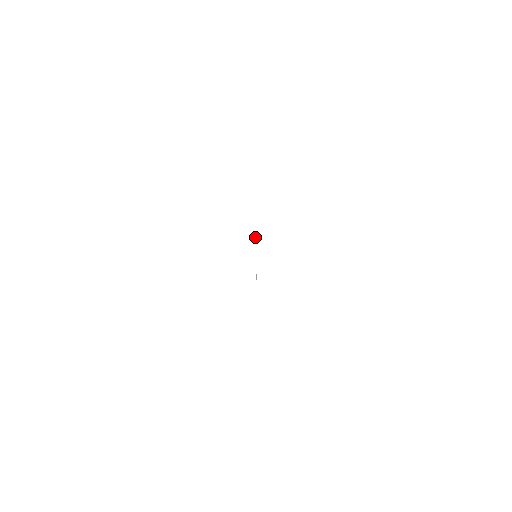
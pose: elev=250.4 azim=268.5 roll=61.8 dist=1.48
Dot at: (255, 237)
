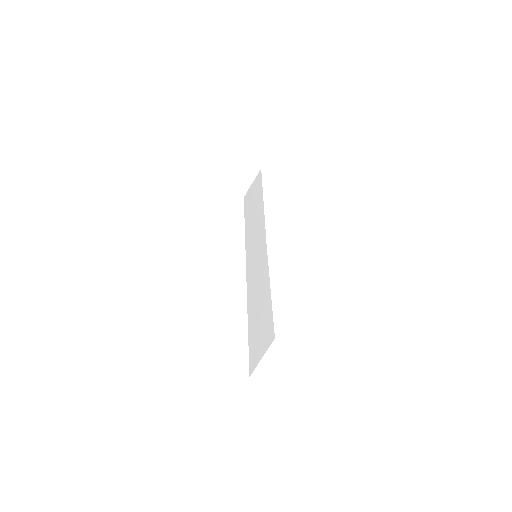
Dot at: (264, 238)
